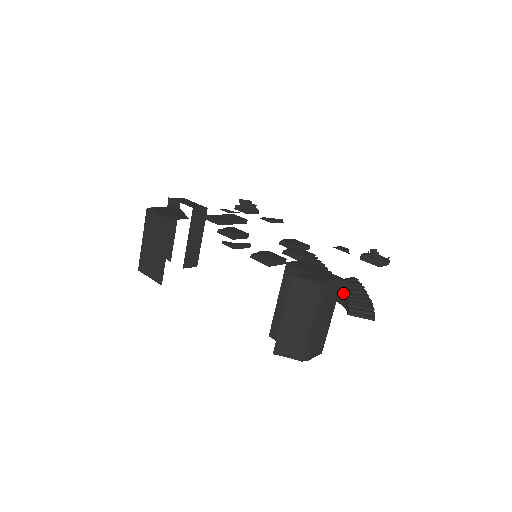
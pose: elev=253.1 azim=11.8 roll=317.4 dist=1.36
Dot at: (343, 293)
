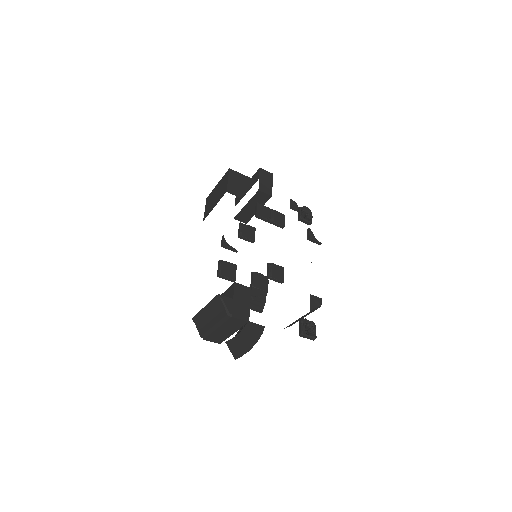
Dot at: (241, 329)
